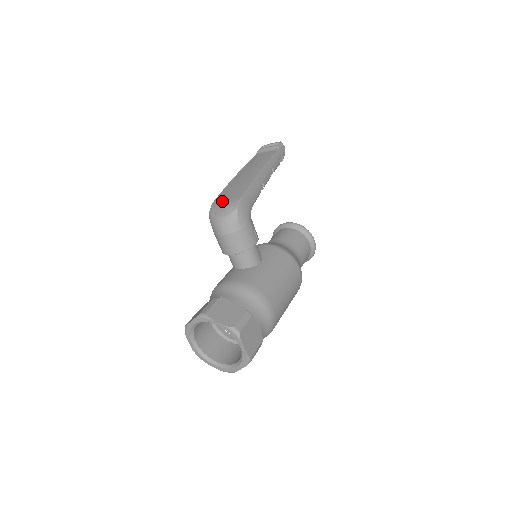
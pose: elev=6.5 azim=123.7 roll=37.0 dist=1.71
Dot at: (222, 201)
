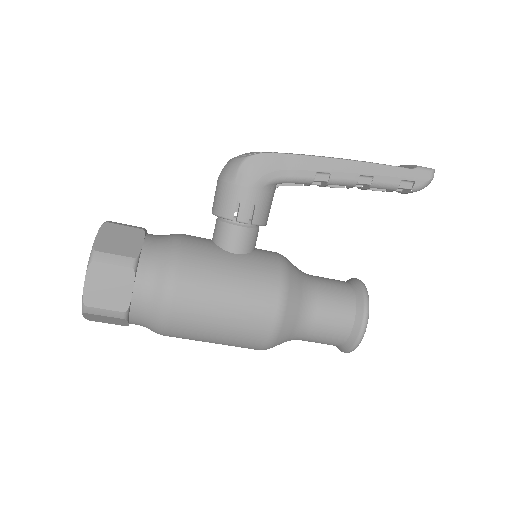
Dot at: occluded
